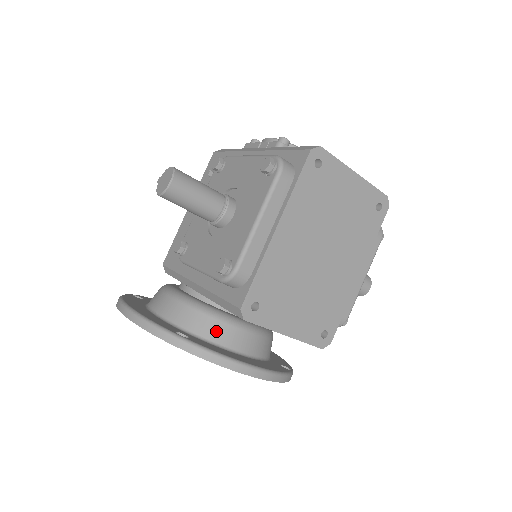
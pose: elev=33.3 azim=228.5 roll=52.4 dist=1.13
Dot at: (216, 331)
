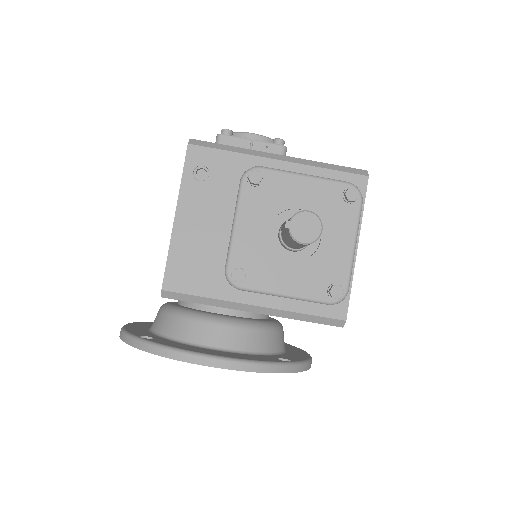
Dot at: (280, 341)
